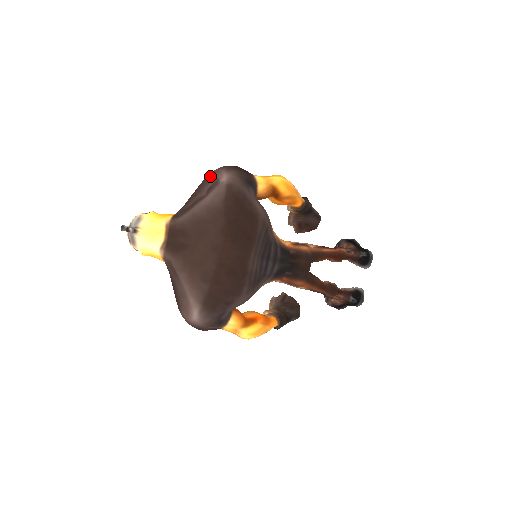
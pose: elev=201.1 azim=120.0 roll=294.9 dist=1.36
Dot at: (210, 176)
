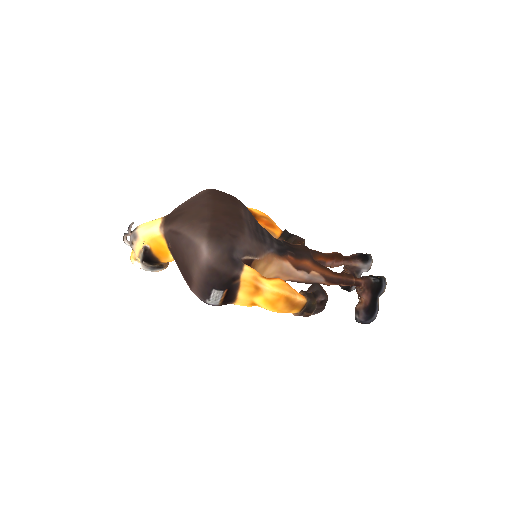
Dot at: occluded
